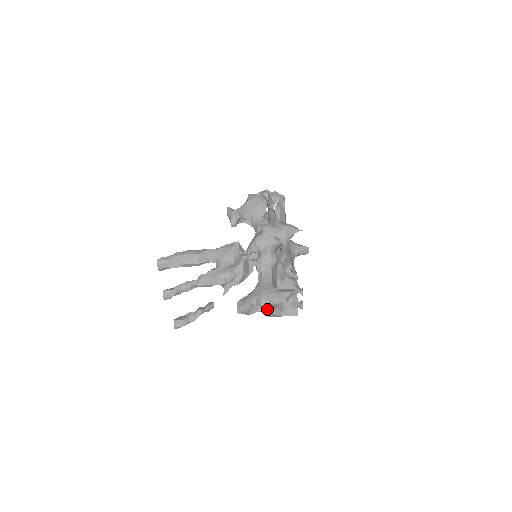
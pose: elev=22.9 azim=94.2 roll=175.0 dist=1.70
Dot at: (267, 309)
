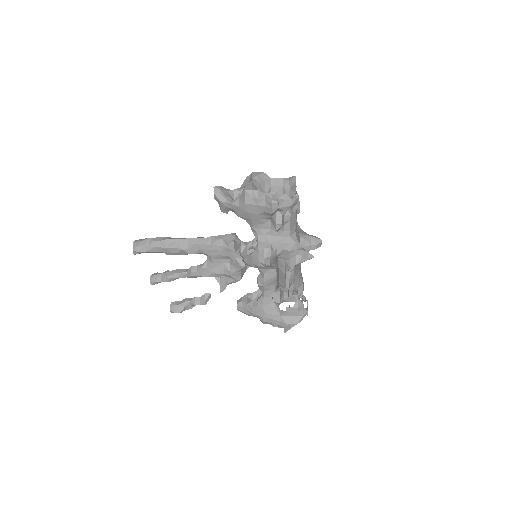
Dot at: occluded
